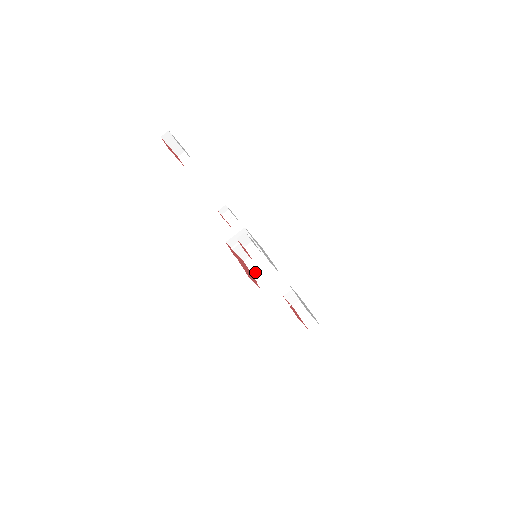
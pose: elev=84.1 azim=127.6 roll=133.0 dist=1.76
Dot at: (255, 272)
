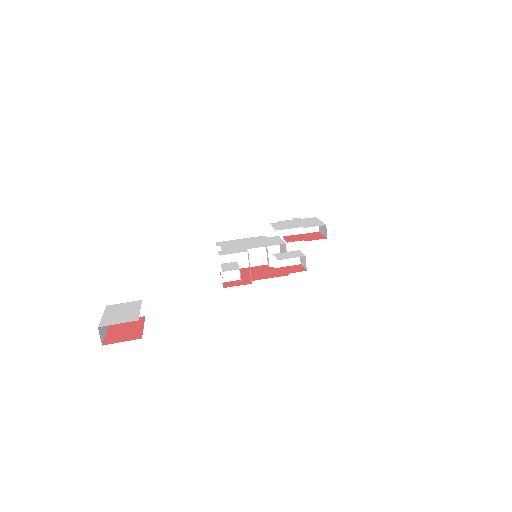
Dot at: (246, 263)
